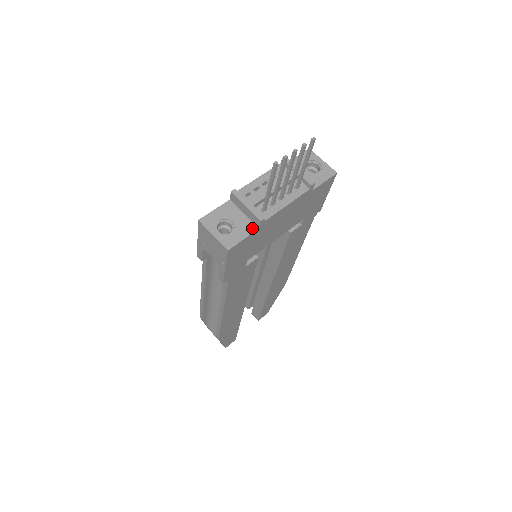
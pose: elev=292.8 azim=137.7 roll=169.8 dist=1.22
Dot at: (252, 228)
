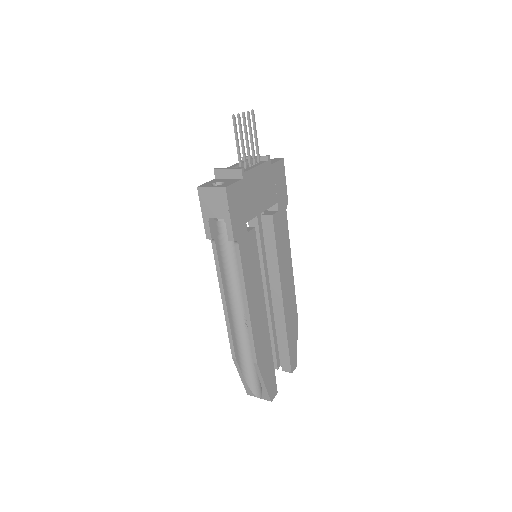
Dot at: (238, 180)
